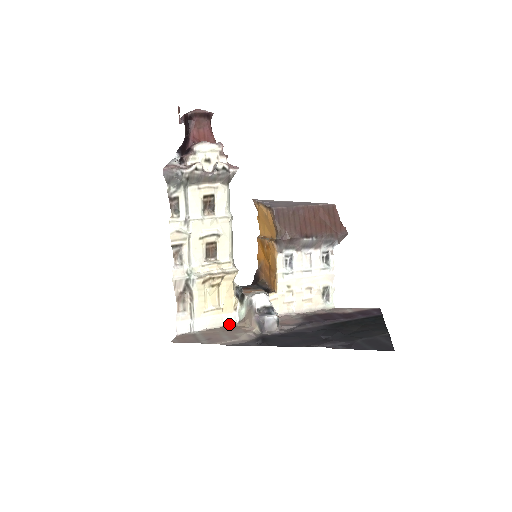
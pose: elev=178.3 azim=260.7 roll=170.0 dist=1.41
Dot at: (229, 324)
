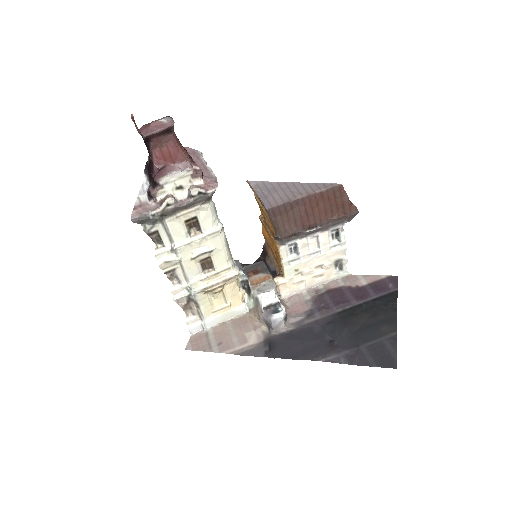
Dot at: (240, 314)
